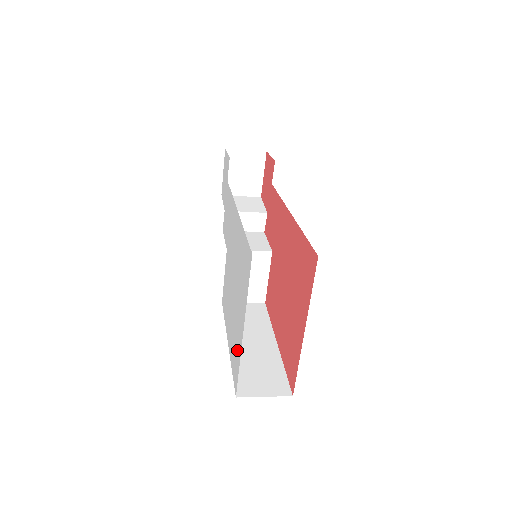
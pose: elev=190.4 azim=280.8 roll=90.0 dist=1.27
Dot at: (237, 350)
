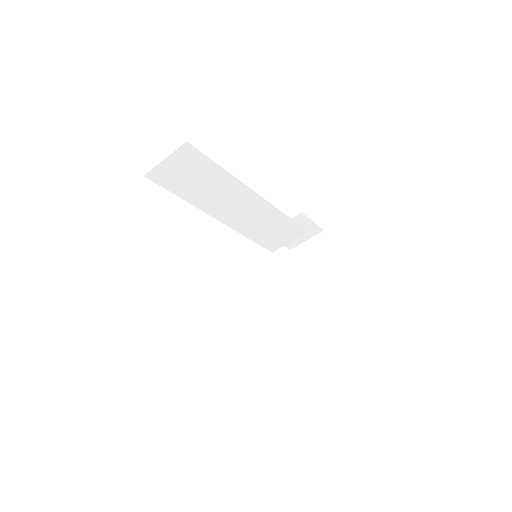
Dot at: occluded
